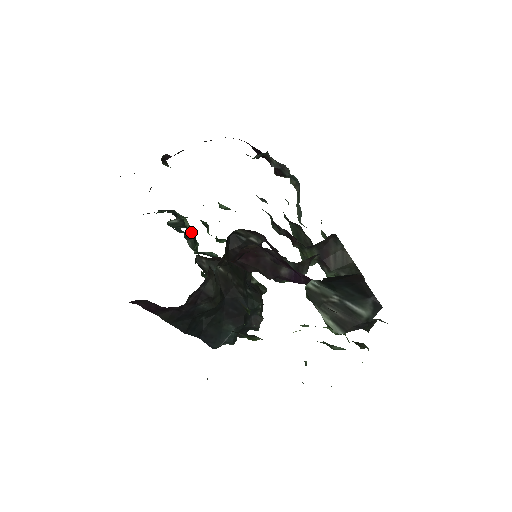
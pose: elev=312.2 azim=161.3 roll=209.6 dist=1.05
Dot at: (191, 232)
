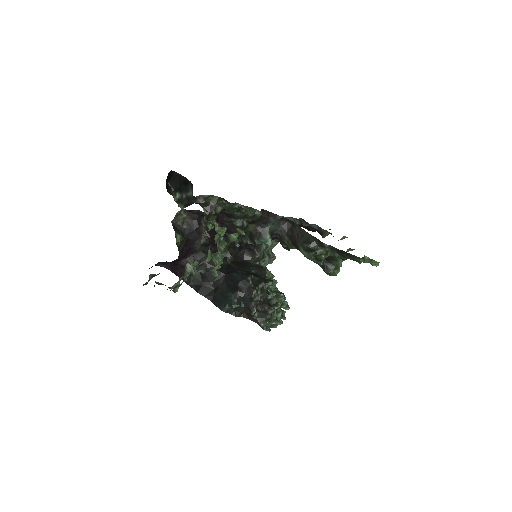
Dot at: occluded
